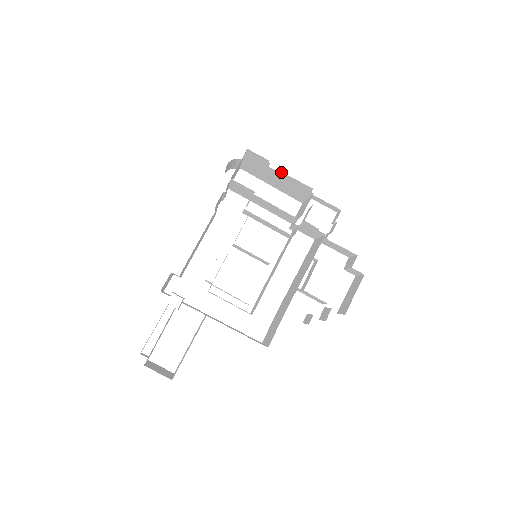
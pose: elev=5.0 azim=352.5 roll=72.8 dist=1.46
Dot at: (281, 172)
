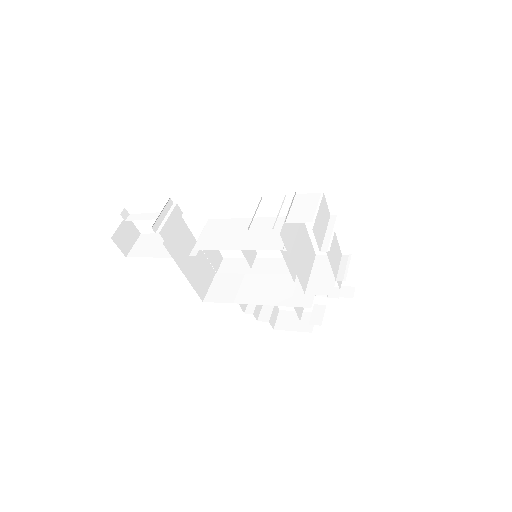
Dot at: occluded
